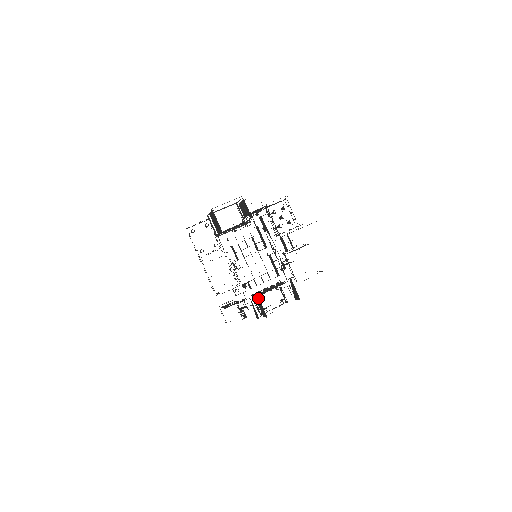
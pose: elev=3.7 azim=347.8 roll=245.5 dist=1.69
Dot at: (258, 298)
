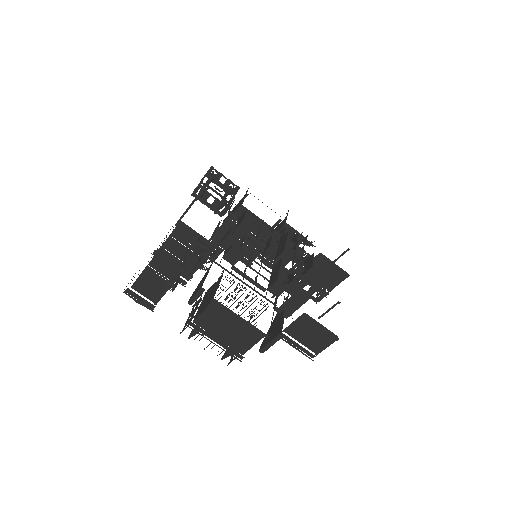
Dot at: occluded
